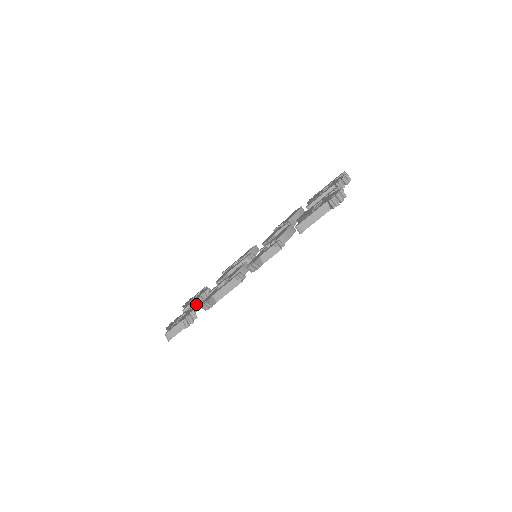
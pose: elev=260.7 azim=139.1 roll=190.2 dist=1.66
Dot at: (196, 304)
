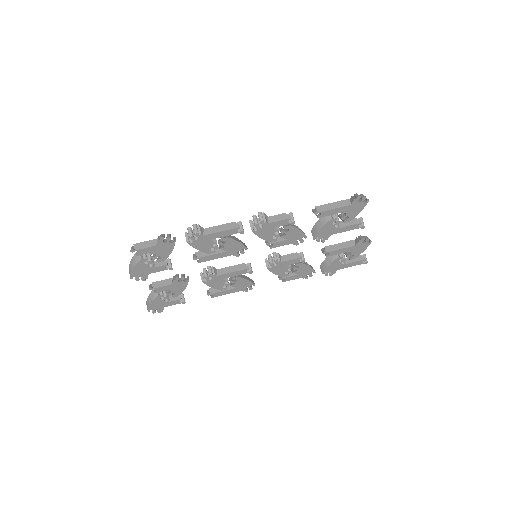
Dot at: (168, 282)
